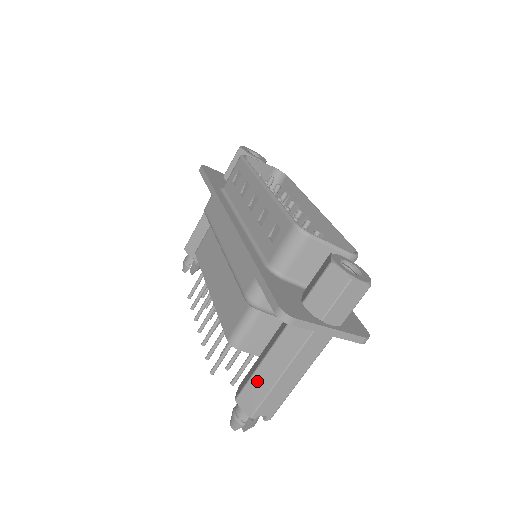
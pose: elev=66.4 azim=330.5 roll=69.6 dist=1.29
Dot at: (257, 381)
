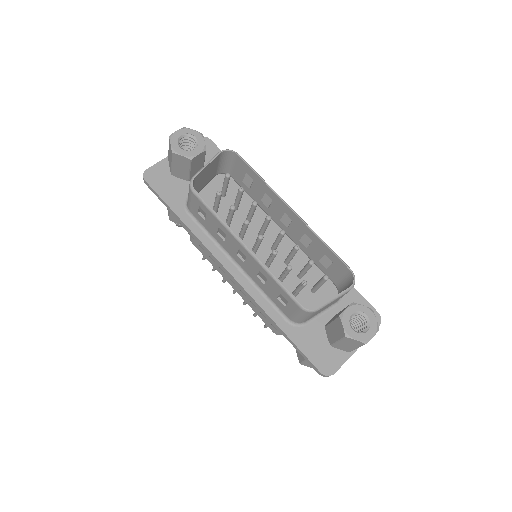
Dot at: occluded
